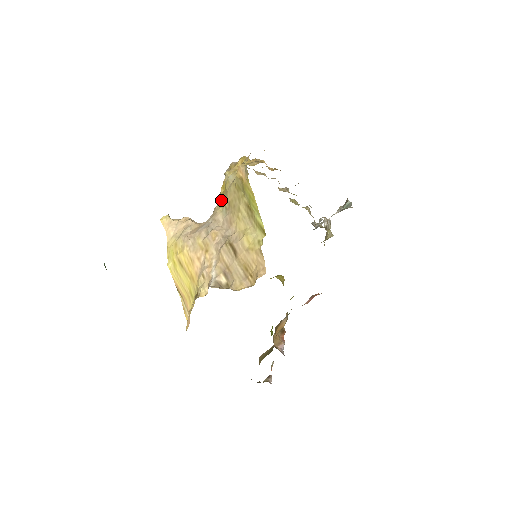
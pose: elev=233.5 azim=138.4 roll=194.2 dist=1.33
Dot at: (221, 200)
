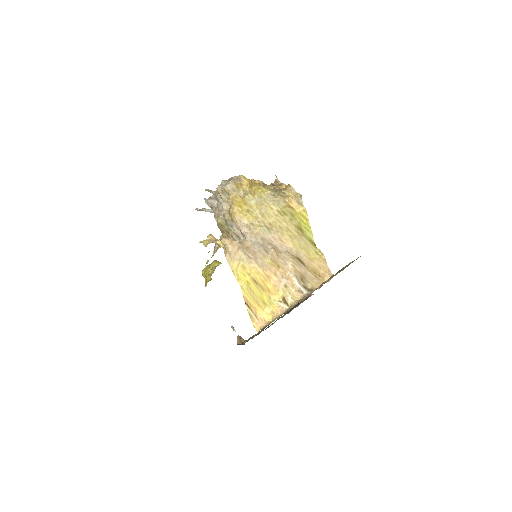
Dot at: (254, 220)
